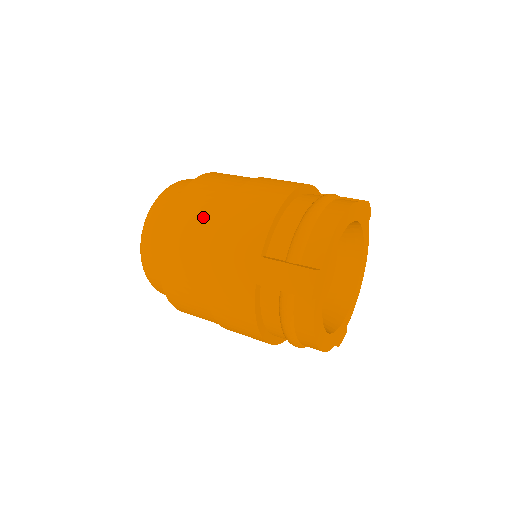
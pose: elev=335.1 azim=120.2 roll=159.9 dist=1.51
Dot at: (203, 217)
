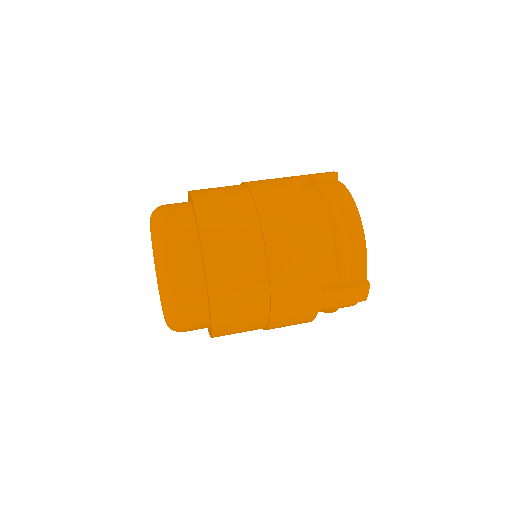
Dot at: (249, 282)
